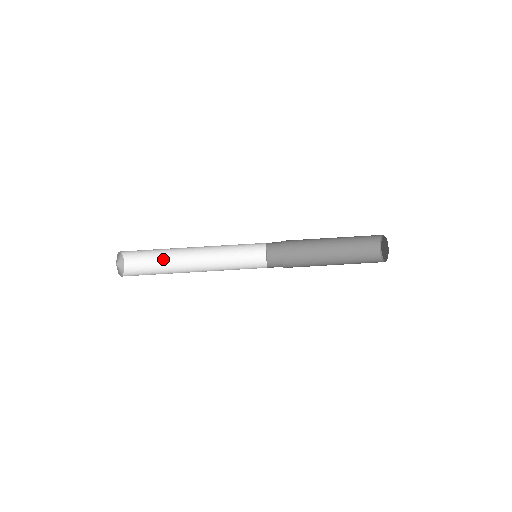
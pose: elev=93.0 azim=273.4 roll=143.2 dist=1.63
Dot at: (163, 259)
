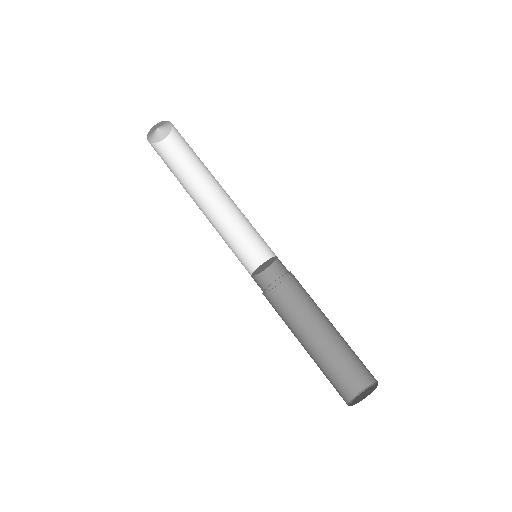
Dot at: (188, 174)
